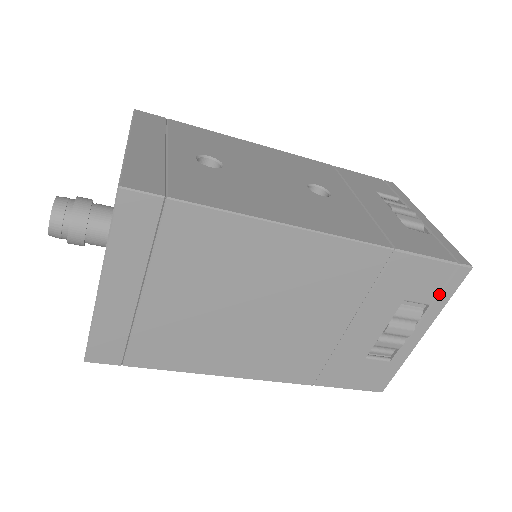
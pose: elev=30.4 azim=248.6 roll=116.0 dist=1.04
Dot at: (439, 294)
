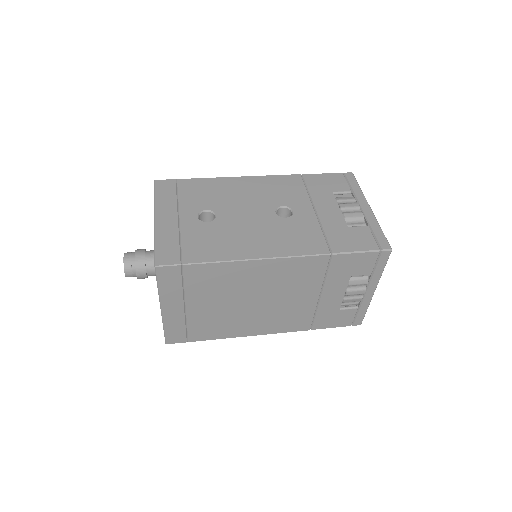
Dot at: (375, 268)
